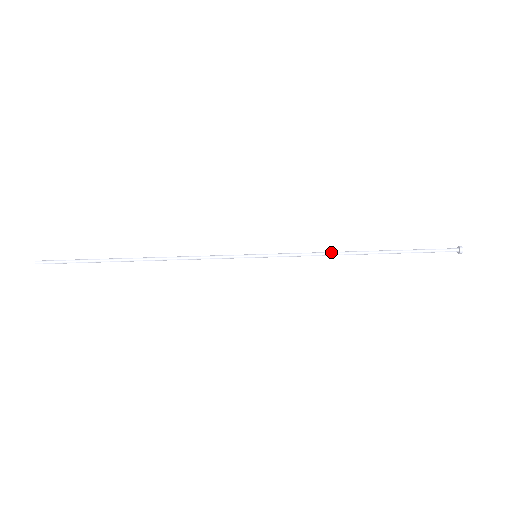
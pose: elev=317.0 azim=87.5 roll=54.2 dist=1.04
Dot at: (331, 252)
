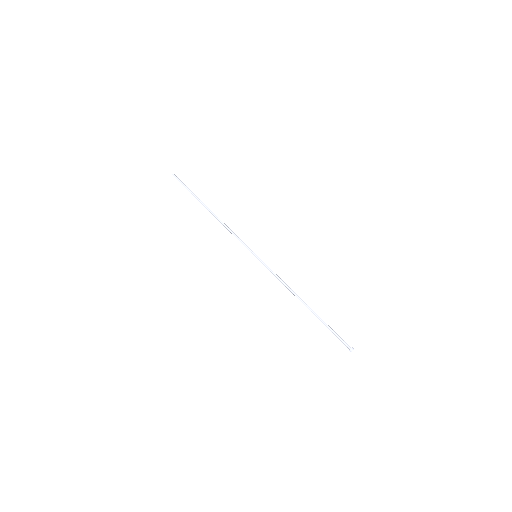
Dot at: (288, 288)
